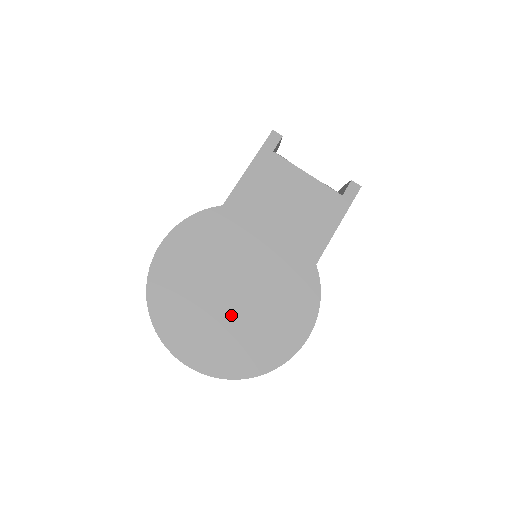
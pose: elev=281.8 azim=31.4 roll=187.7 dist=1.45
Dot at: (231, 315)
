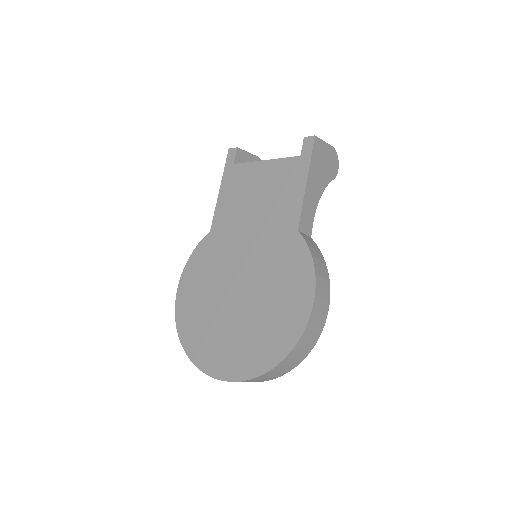
Dot at: (241, 317)
